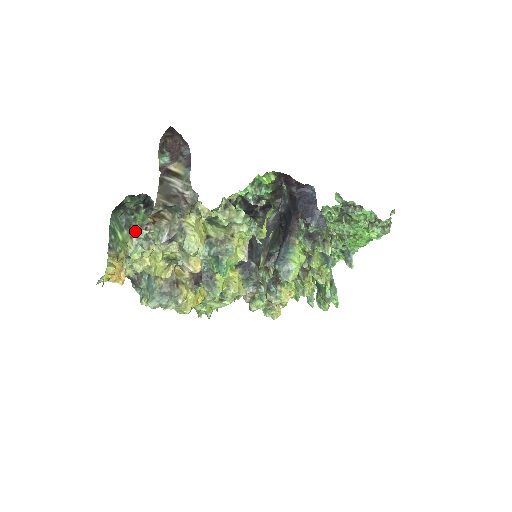
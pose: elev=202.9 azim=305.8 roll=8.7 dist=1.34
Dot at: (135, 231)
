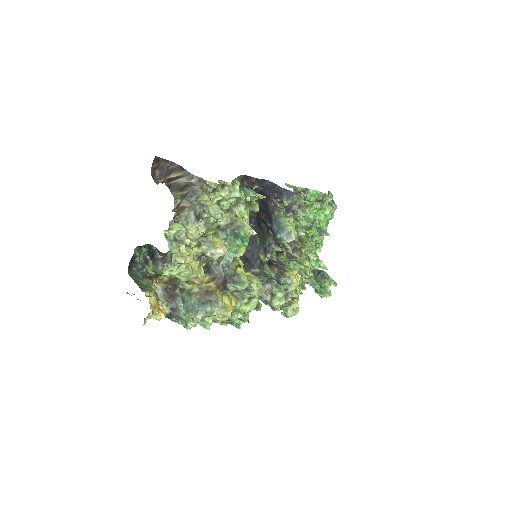
Dot at: occluded
